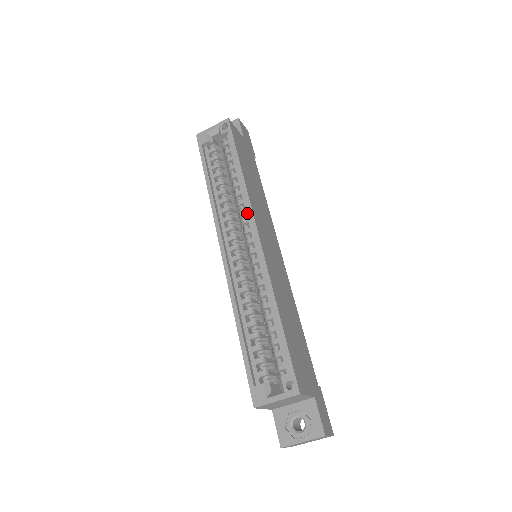
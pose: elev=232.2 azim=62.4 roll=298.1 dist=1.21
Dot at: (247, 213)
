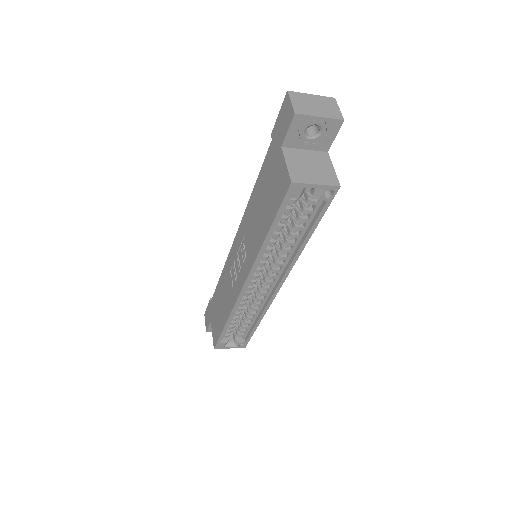
Dot at: (283, 268)
